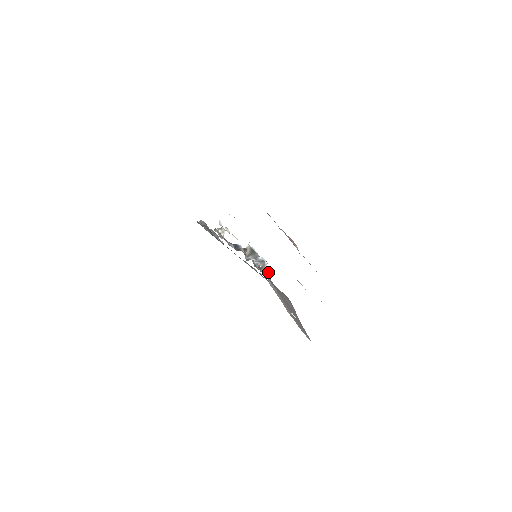
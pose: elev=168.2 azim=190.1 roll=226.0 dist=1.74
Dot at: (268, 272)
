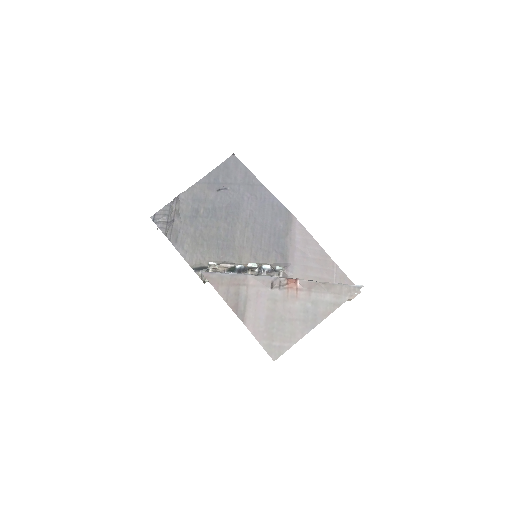
Dot at: (283, 270)
